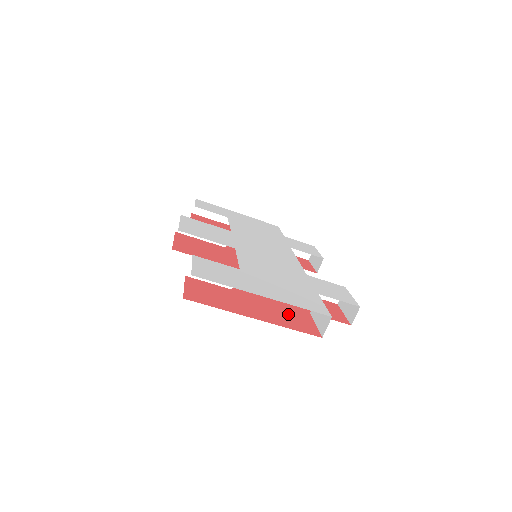
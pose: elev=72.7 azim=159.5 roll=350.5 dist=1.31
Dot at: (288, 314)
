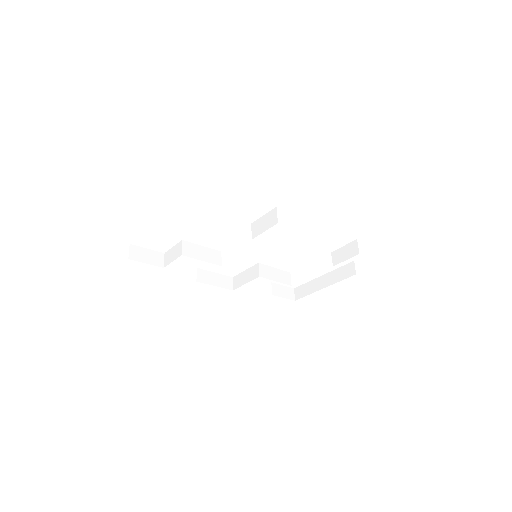
Dot at: occluded
